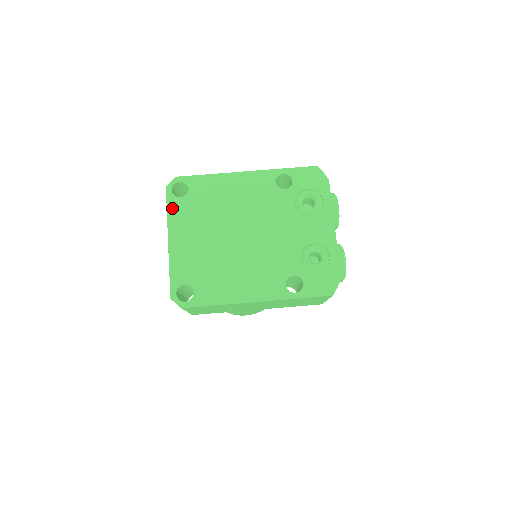
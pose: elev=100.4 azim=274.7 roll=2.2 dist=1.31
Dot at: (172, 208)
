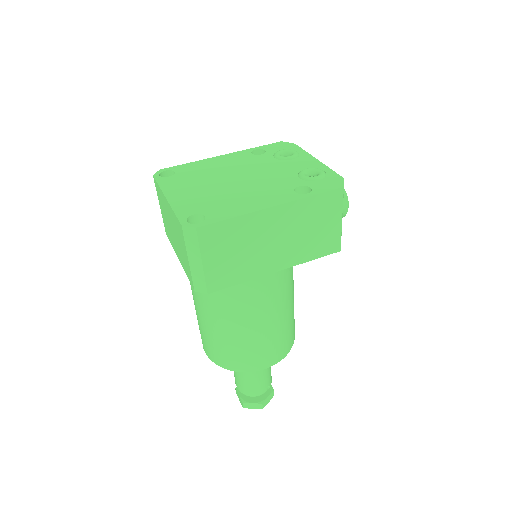
Dot at: (163, 182)
